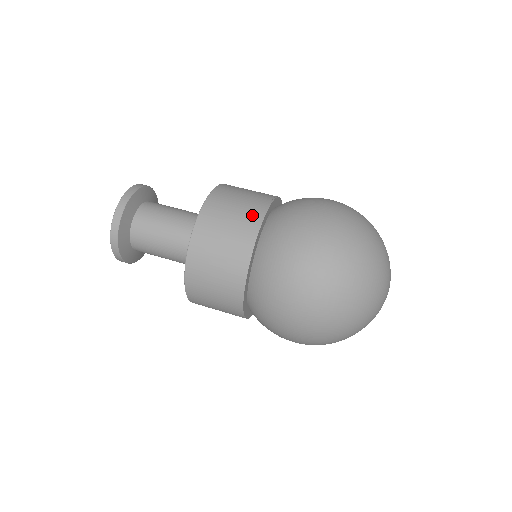
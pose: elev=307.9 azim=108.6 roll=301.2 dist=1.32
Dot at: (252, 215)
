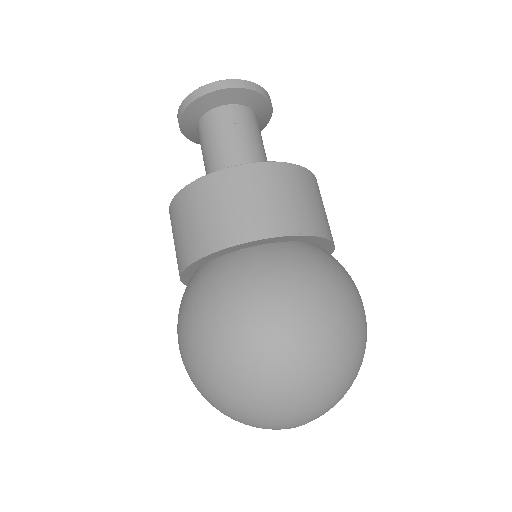
Dot at: (312, 222)
